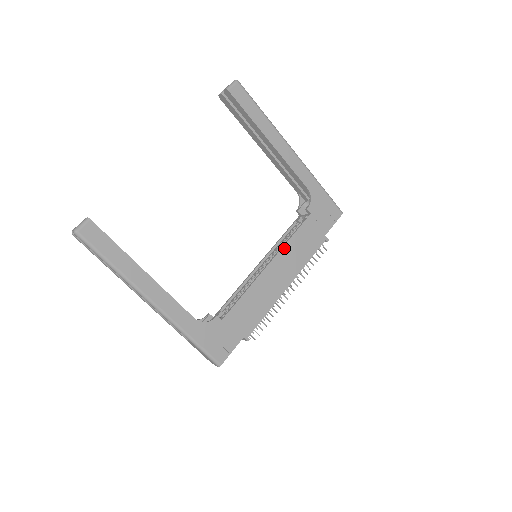
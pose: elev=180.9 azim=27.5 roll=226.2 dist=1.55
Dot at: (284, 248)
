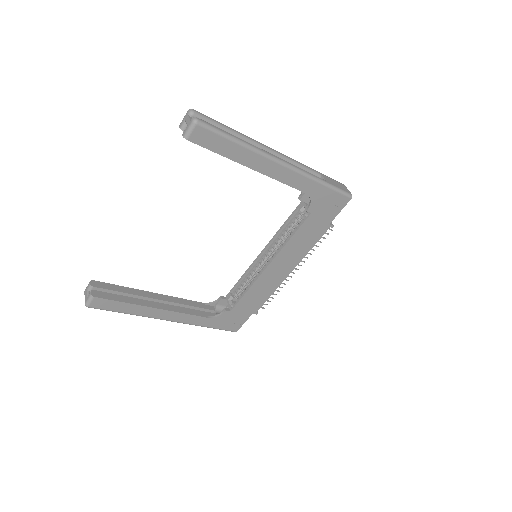
Dot at: (283, 250)
